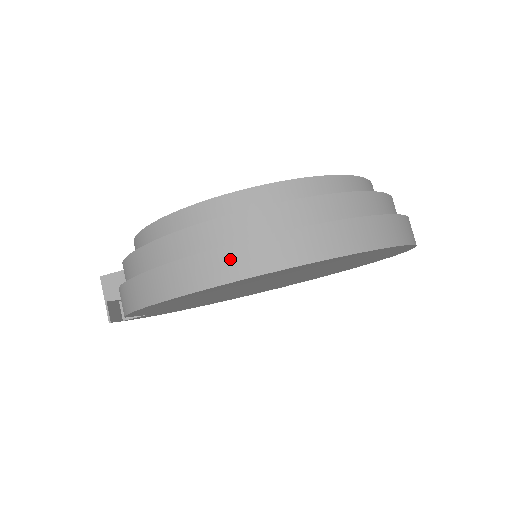
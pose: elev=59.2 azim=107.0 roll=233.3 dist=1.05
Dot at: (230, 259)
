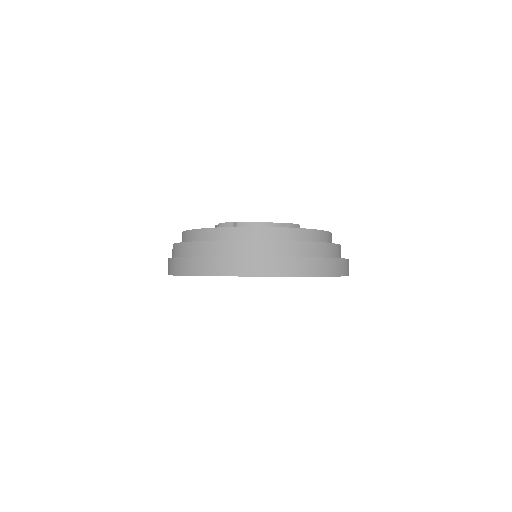
Dot at: (193, 264)
